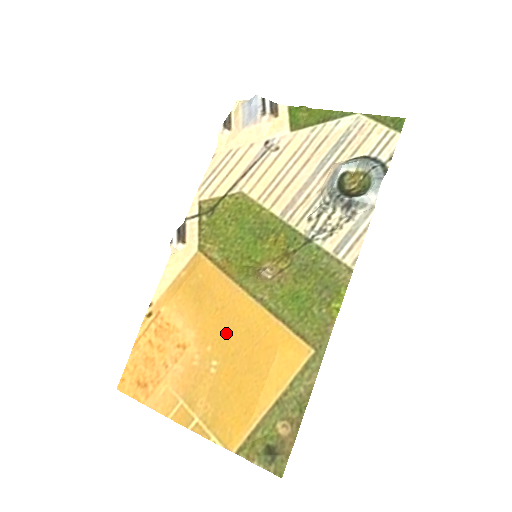
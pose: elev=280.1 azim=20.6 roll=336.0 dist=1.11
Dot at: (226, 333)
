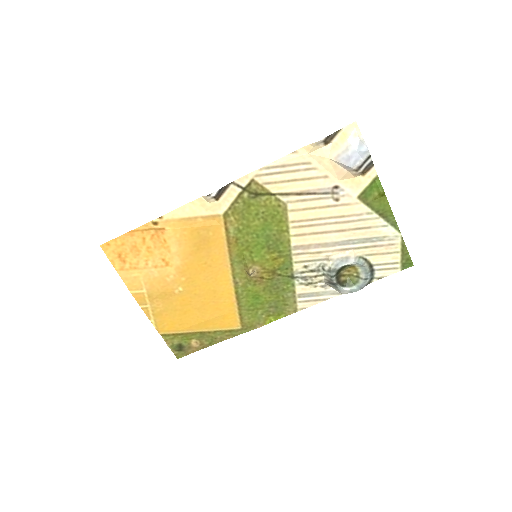
Dot at: (200, 281)
